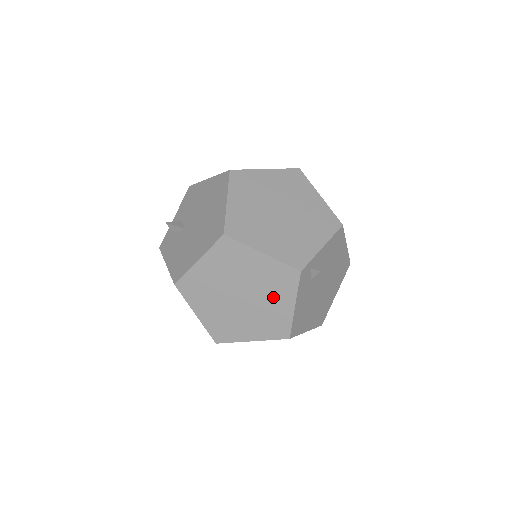
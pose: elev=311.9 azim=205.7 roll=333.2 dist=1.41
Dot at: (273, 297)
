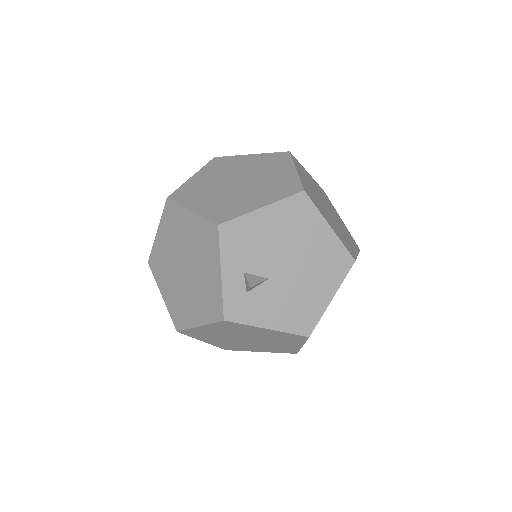
Dot at: occluded
